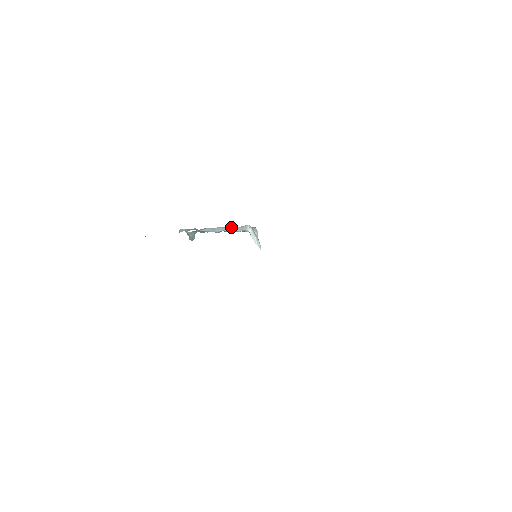
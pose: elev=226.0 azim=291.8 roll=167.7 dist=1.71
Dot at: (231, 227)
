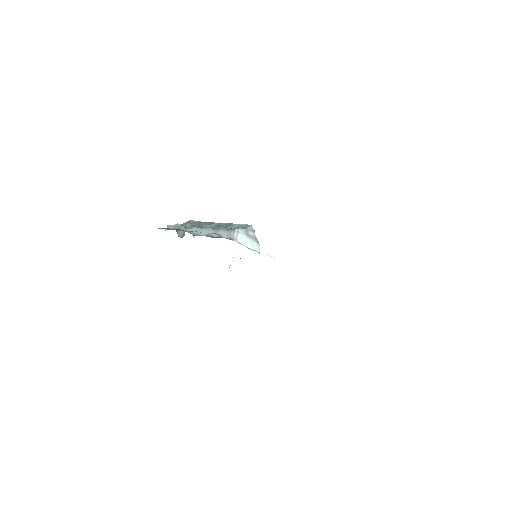
Dot at: (218, 230)
